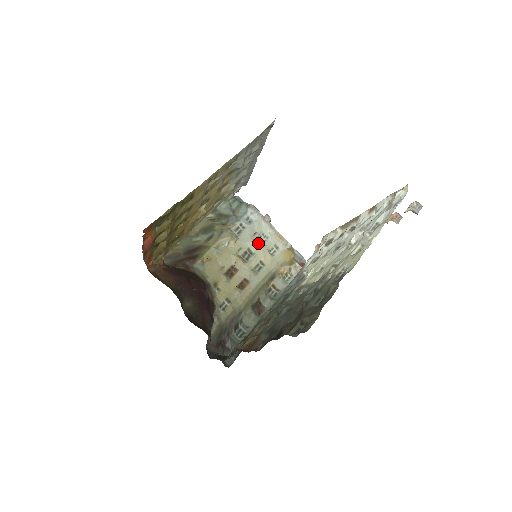
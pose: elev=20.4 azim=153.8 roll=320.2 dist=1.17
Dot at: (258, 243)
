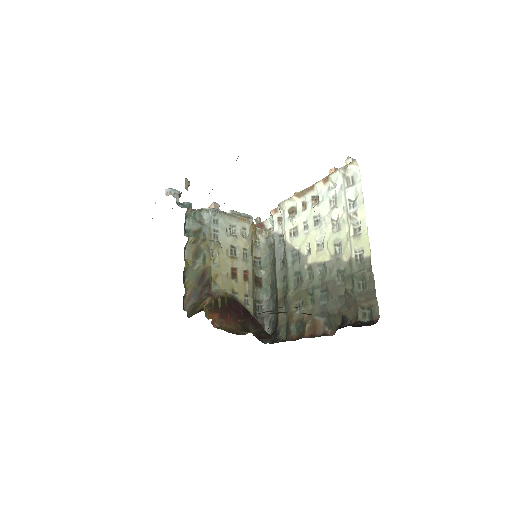
Dot at: (234, 237)
